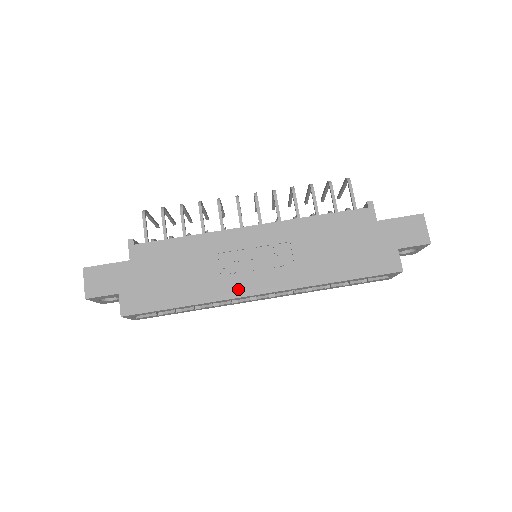
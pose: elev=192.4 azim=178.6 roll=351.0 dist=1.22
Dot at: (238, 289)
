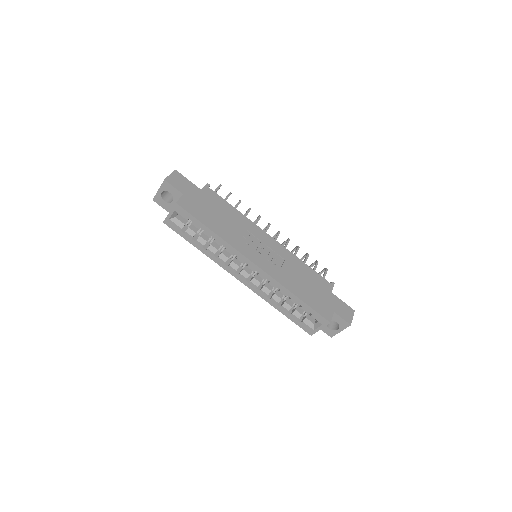
Dot at: (245, 251)
